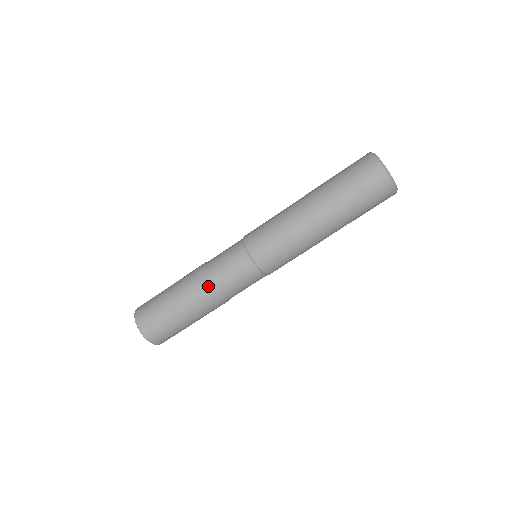
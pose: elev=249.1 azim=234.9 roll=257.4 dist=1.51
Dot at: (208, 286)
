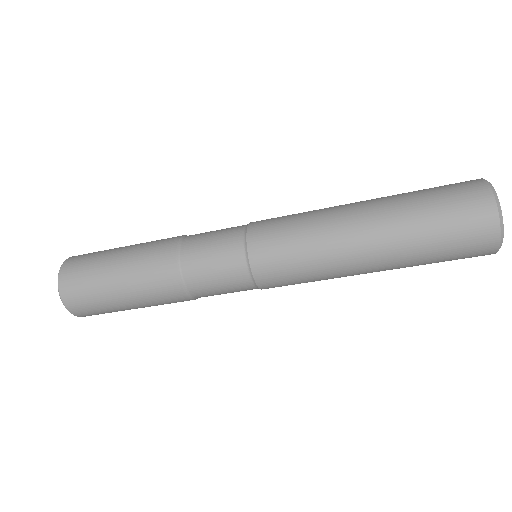
Dot at: (177, 287)
